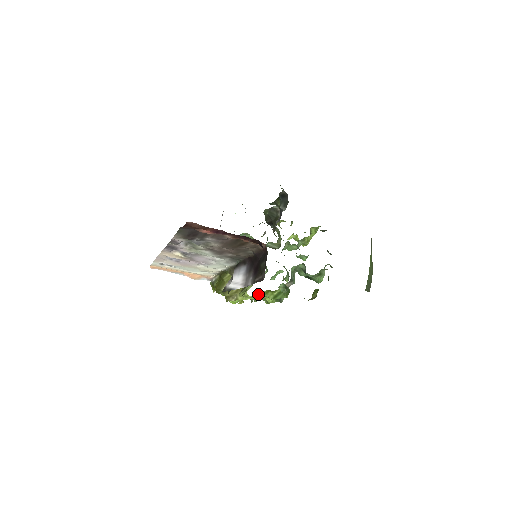
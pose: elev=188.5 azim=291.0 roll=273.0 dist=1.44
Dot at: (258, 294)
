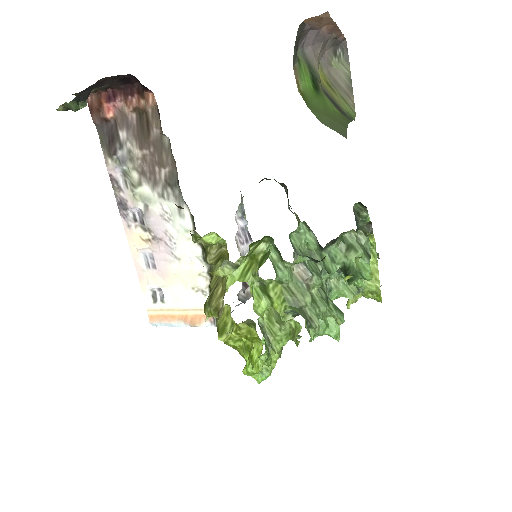
Dot at: (238, 270)
